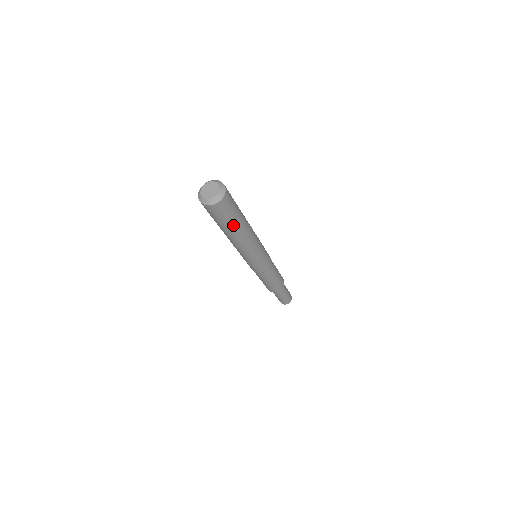
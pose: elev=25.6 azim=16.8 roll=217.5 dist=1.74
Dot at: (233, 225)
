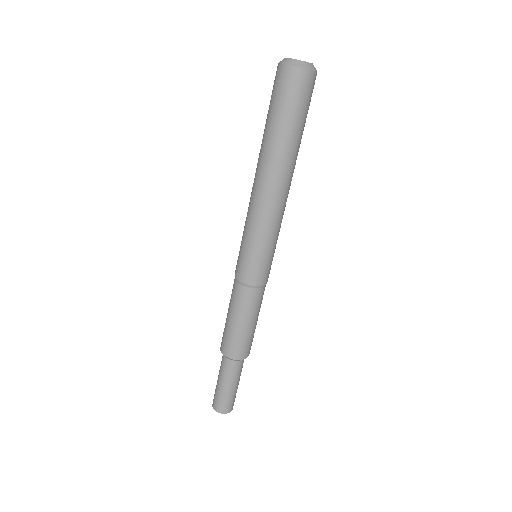
Dot at: (298, 136)
